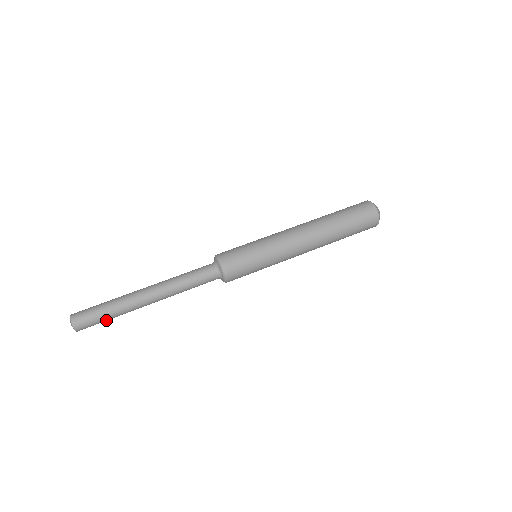
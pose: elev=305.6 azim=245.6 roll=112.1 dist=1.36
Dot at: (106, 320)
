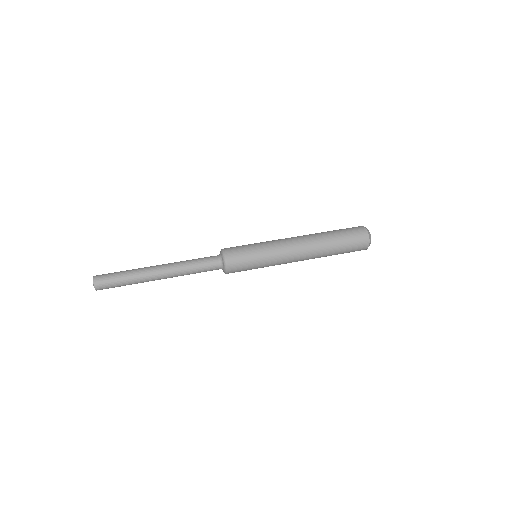
Dot at: (120, 281)
